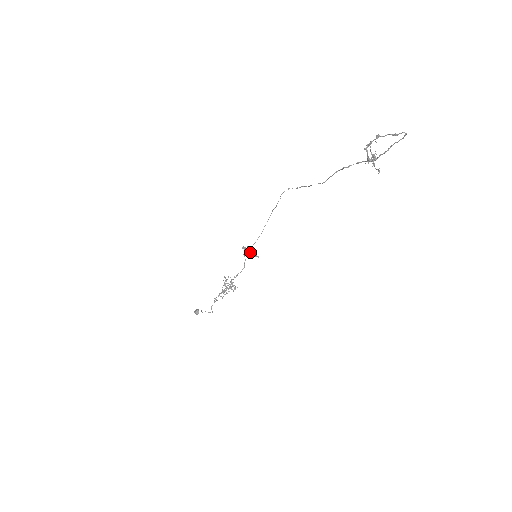
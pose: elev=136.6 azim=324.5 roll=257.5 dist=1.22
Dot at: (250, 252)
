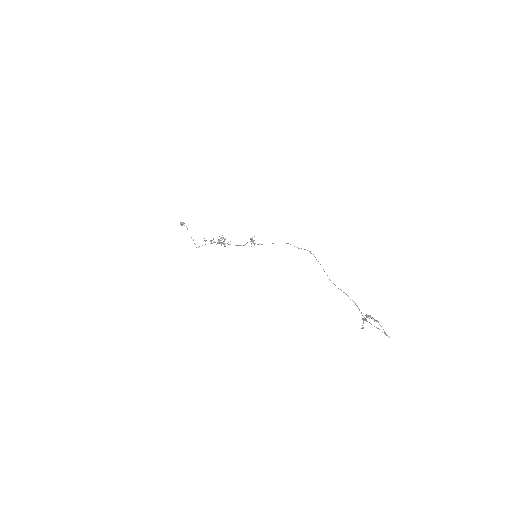
Dot at: (253, 241)
